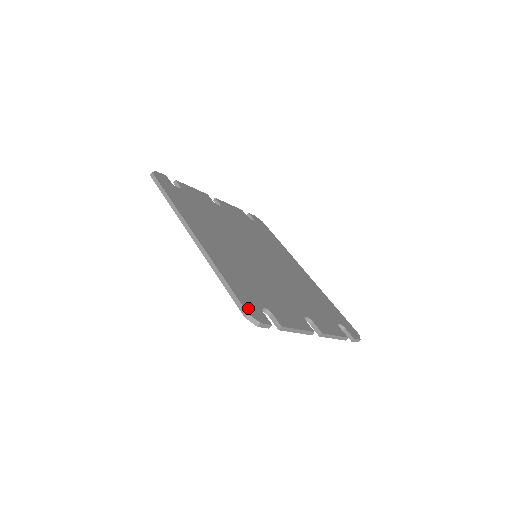
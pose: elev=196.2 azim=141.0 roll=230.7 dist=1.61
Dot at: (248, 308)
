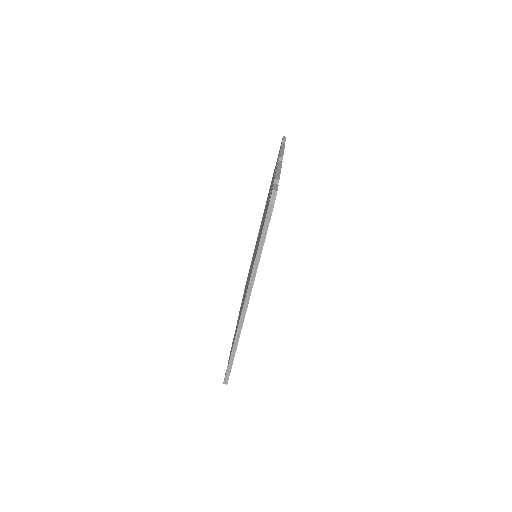
Dot at: occluded
